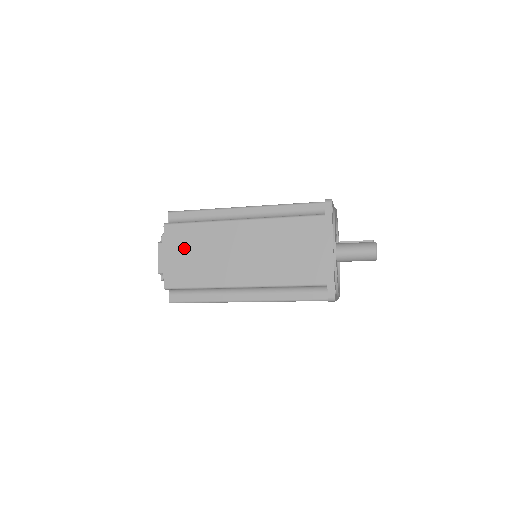
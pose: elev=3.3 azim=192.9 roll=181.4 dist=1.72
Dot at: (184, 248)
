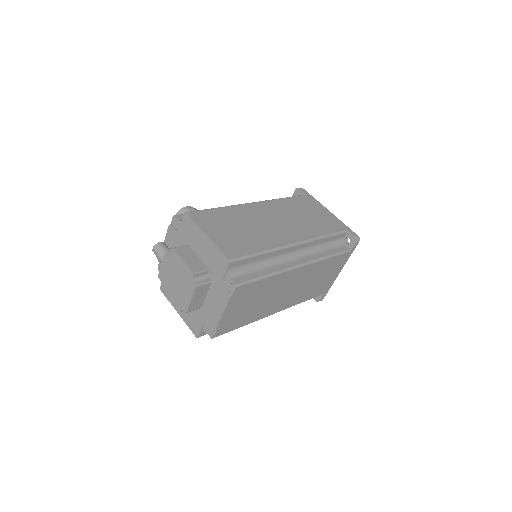
Dot at: (246, 302)
